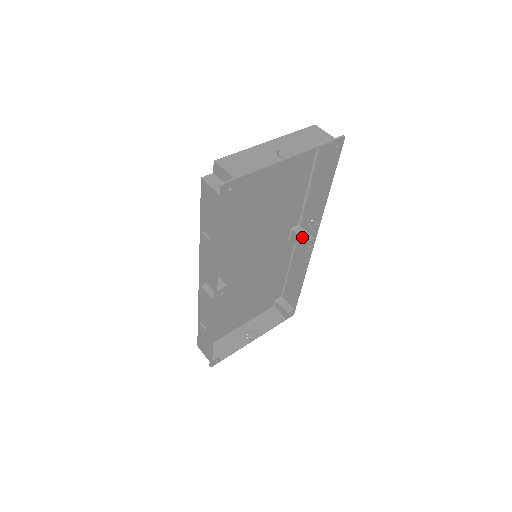
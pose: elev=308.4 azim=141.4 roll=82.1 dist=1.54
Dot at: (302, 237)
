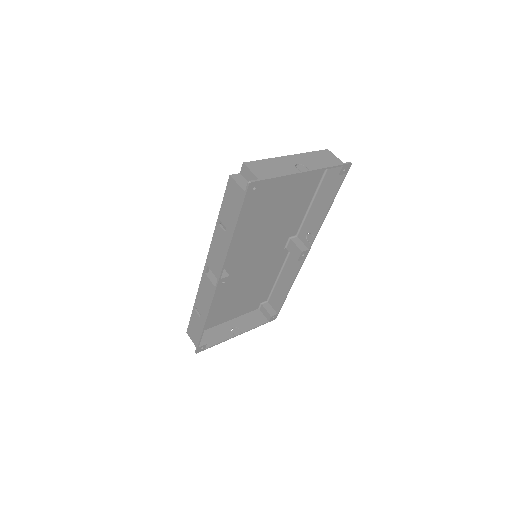
Dot at: (298, 246)
